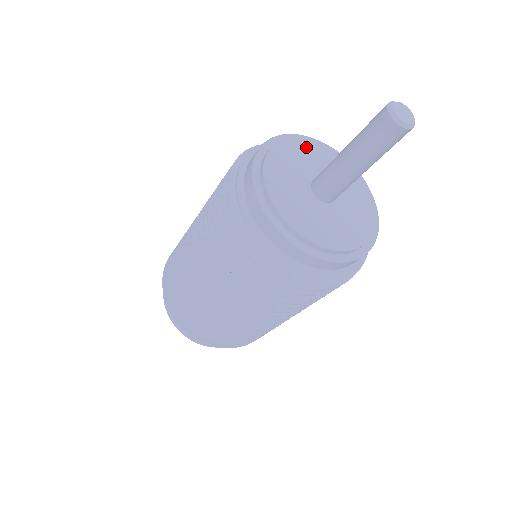
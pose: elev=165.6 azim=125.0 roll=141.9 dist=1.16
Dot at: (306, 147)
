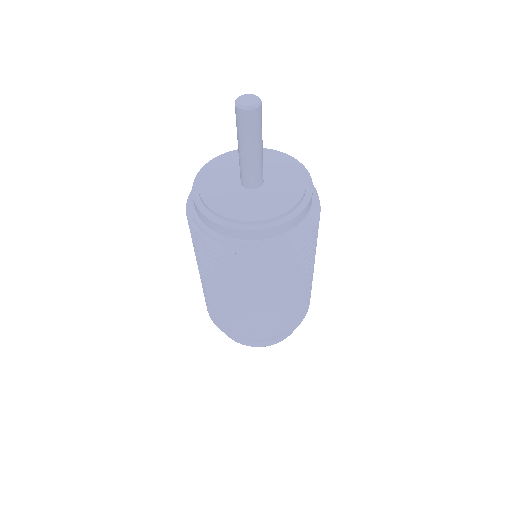
Dot at: (224, 162)
